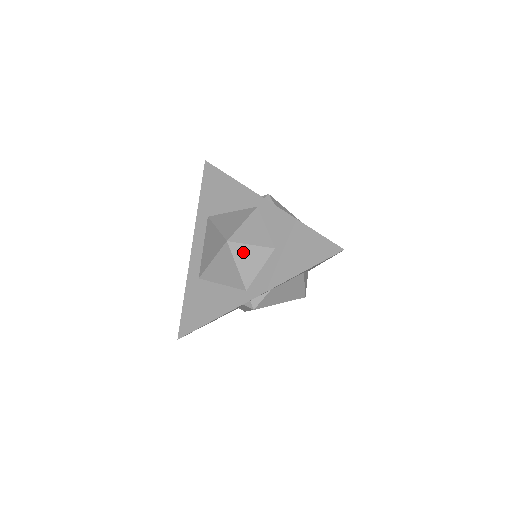
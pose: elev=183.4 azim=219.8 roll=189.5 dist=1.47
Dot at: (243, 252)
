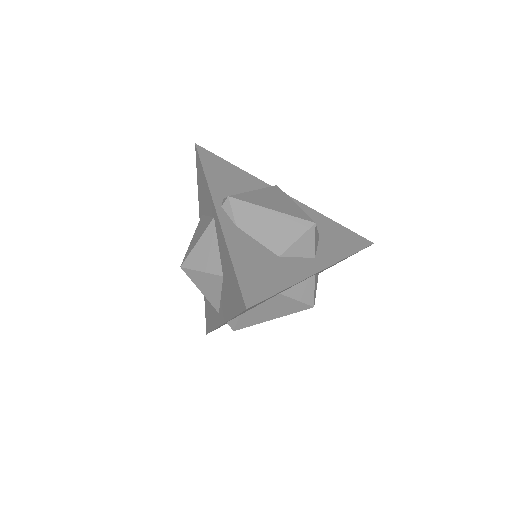
Dot at: (198, 278)
